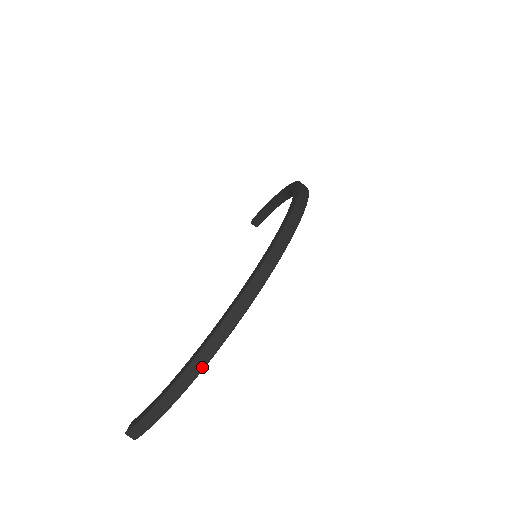
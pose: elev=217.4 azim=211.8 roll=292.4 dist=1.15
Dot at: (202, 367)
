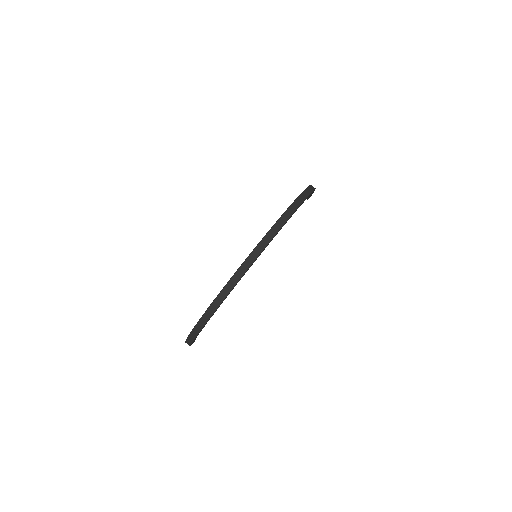
Dot at: (200, 329)
